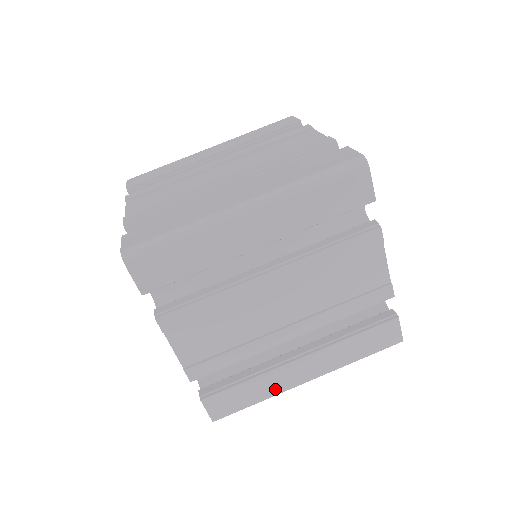
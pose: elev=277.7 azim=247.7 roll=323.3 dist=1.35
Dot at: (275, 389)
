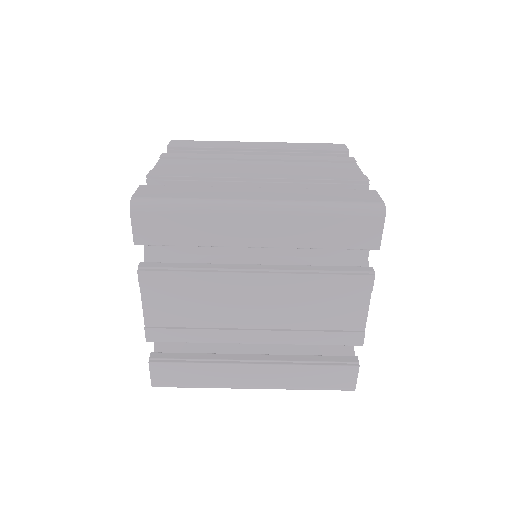
Dot at: (220, 382)
